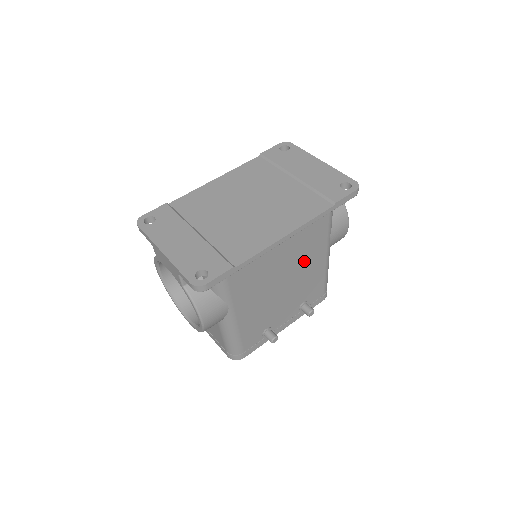
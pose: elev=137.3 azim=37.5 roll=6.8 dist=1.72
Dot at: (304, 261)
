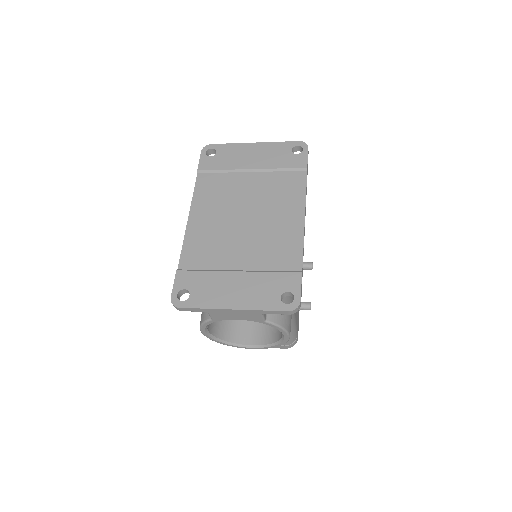
Dot at: occluded
